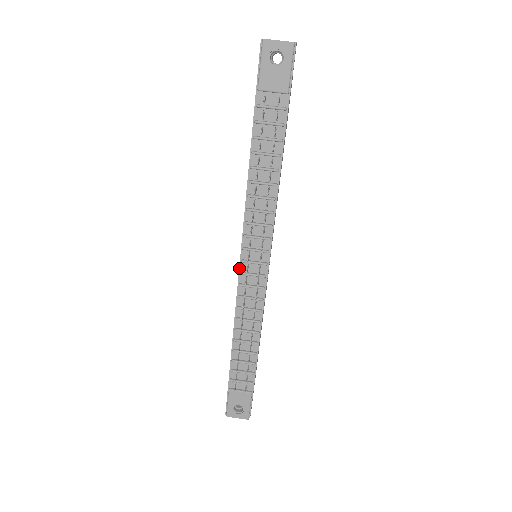
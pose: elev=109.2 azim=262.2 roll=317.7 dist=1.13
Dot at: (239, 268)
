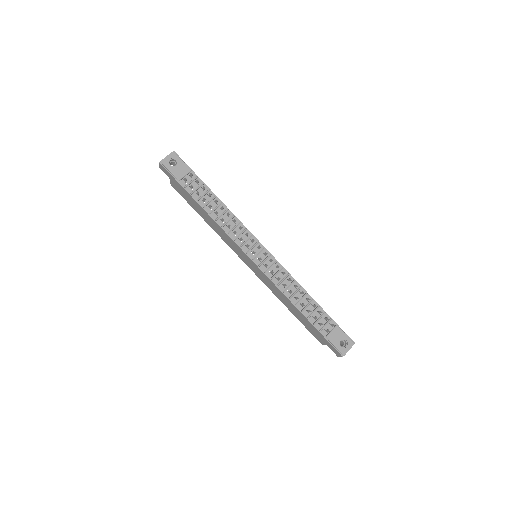
Dot at: (256, 265)
